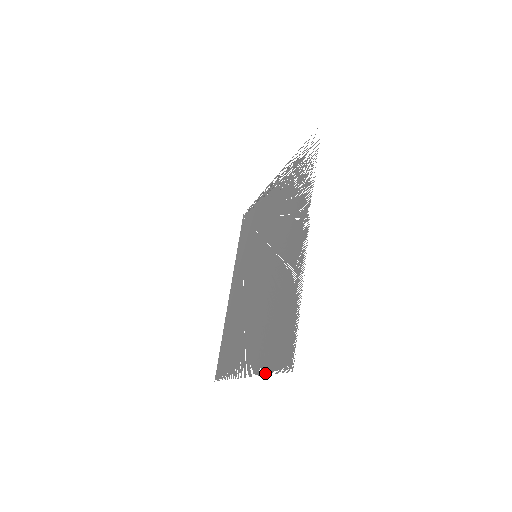
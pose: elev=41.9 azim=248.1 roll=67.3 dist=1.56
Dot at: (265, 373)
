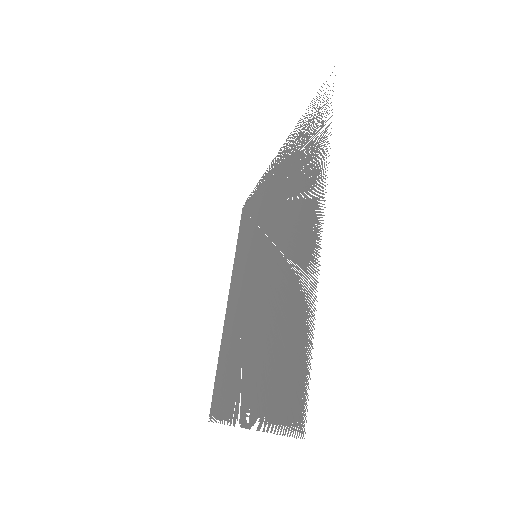
Dot at: occluded
